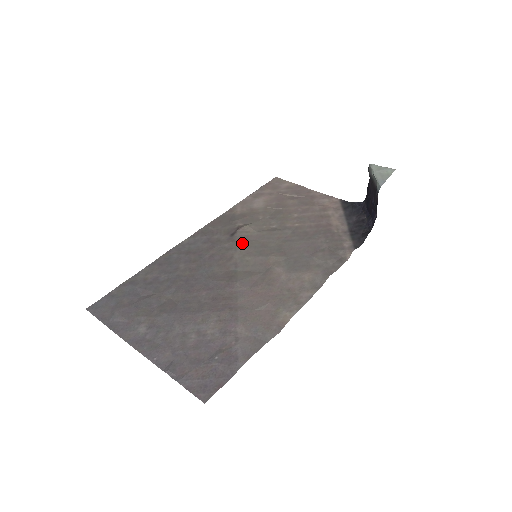
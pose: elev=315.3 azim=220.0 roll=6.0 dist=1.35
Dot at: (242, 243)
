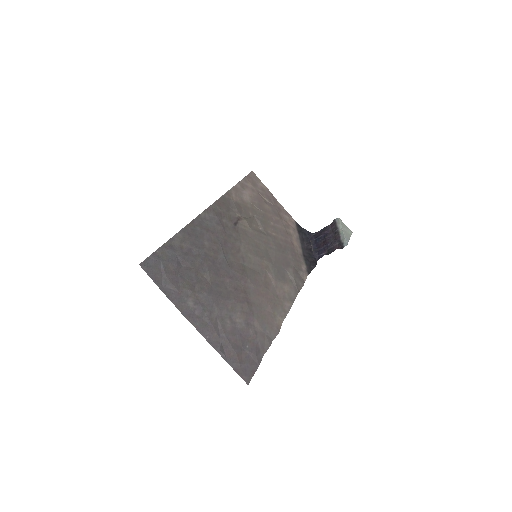
Dot at: (244, 237)
